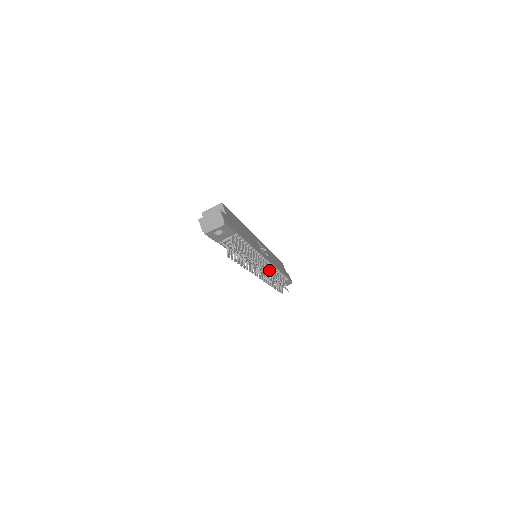
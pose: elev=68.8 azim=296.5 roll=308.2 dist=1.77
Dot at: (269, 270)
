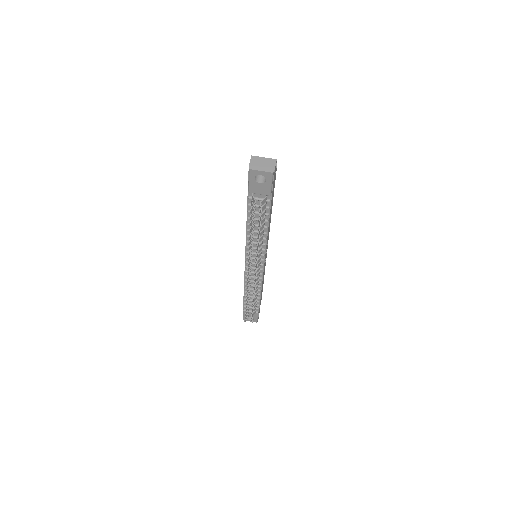
Dot at: (257, 279)
